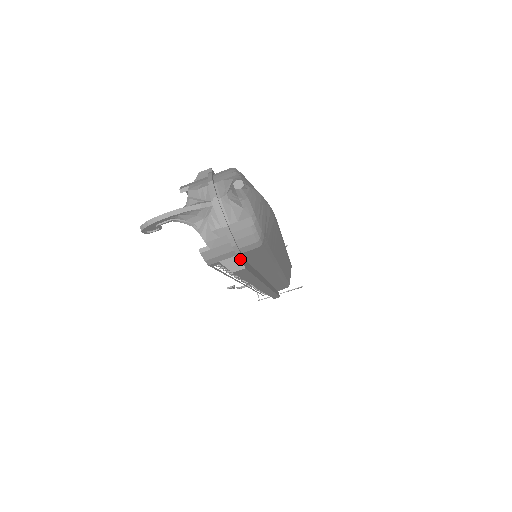
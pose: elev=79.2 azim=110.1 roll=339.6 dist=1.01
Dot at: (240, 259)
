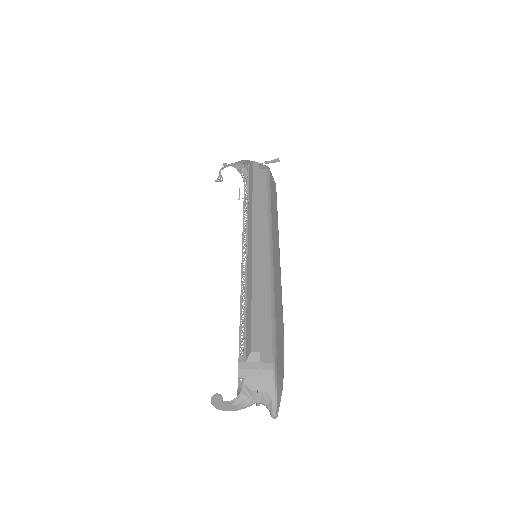
Dot at: occluded
